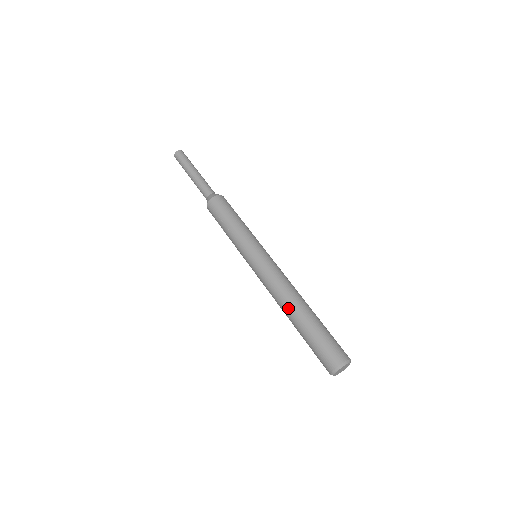
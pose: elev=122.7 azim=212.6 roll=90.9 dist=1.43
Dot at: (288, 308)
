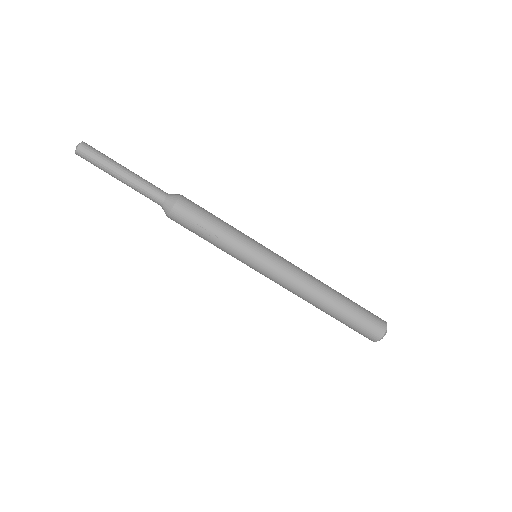
Dot at: (321, 299)
